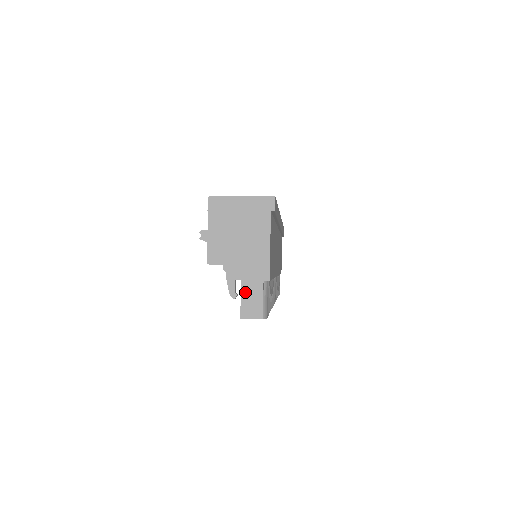
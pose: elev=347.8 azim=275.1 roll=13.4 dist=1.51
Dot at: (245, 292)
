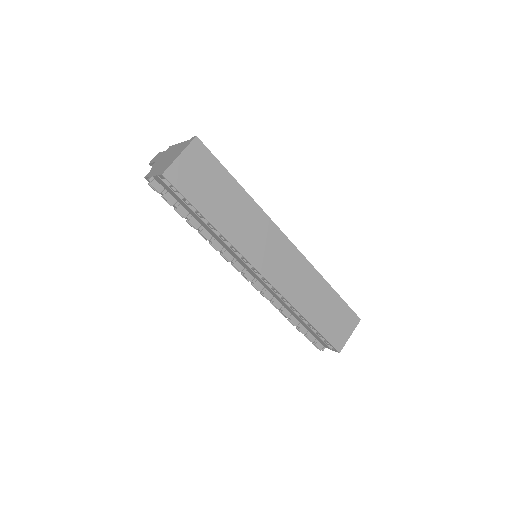
Dot at: occluded
